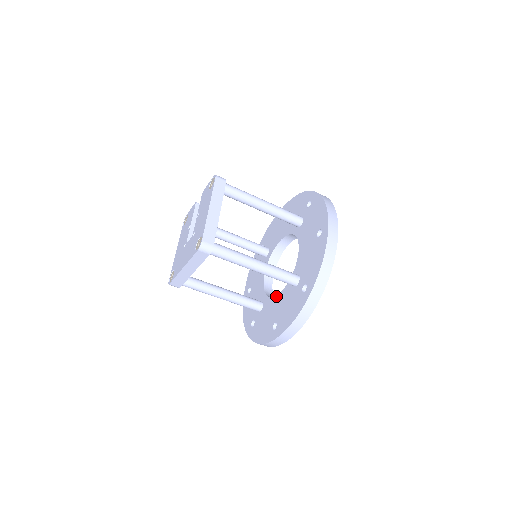
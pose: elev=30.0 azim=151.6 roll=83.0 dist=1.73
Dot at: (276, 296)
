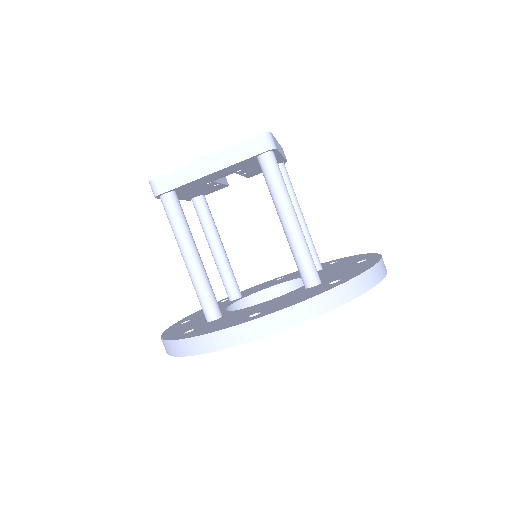
Dot at: (260, 303)
